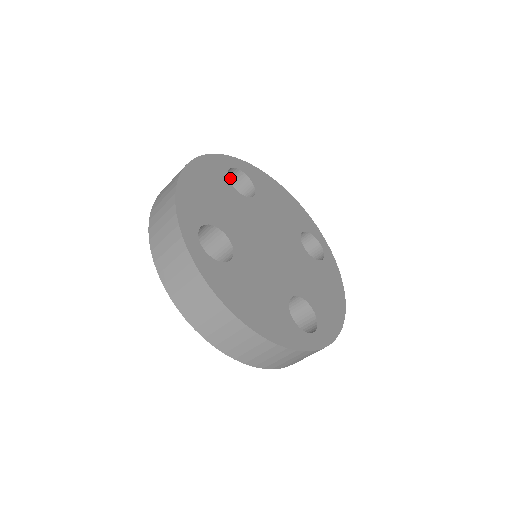
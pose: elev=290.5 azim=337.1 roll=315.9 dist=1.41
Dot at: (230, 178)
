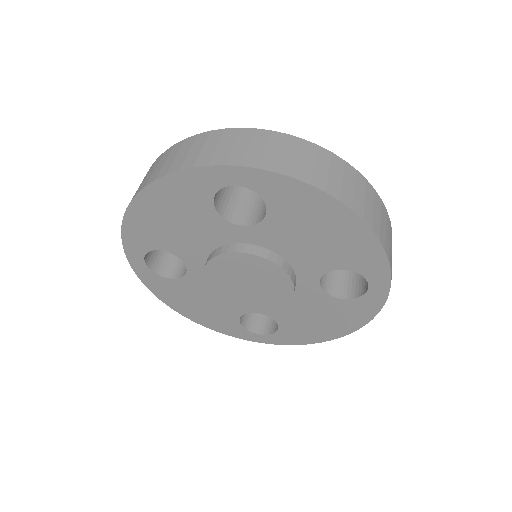
Dot at: occluded
